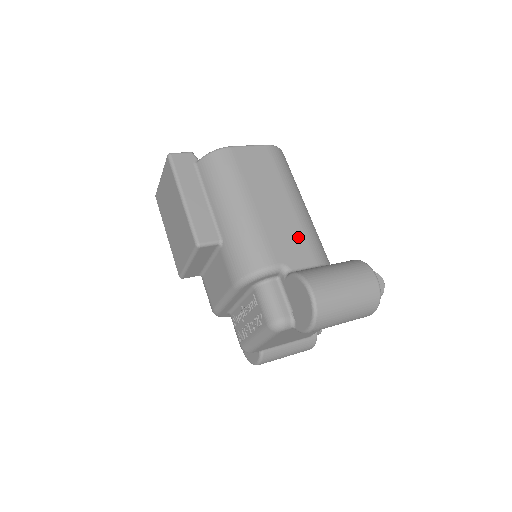
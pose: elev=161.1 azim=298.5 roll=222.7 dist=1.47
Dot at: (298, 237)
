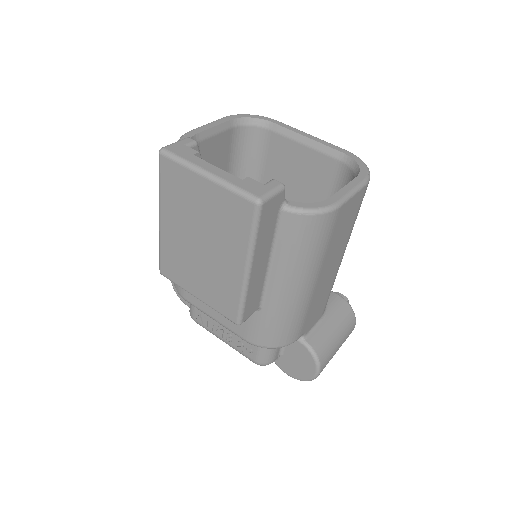
Dot at: (326, 297)
